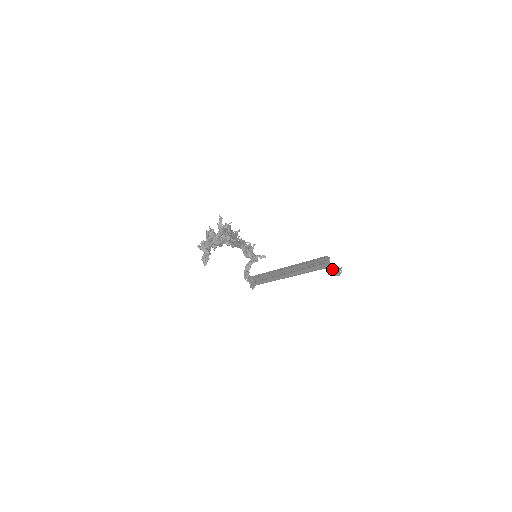
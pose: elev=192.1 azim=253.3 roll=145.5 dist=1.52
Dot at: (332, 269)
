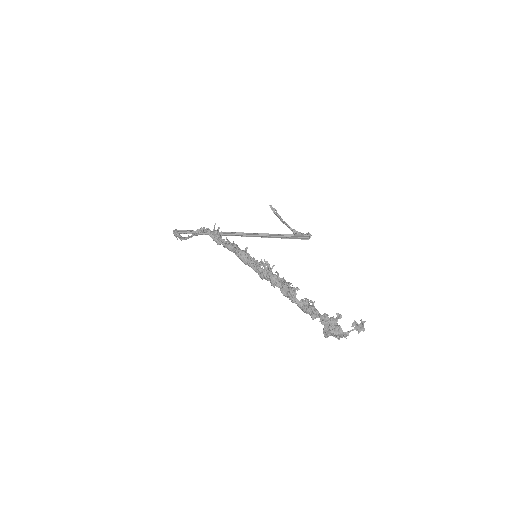
Dot at: (285, 222)
